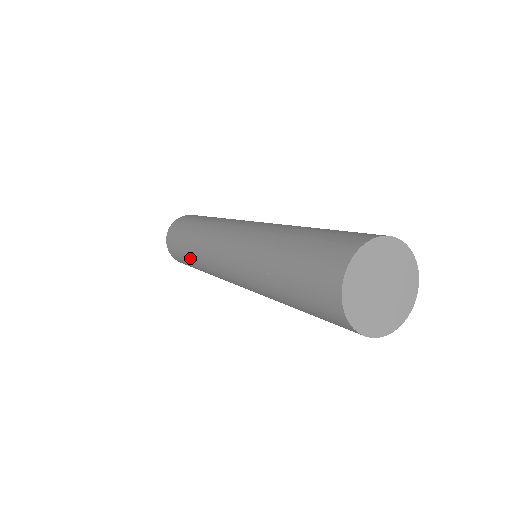
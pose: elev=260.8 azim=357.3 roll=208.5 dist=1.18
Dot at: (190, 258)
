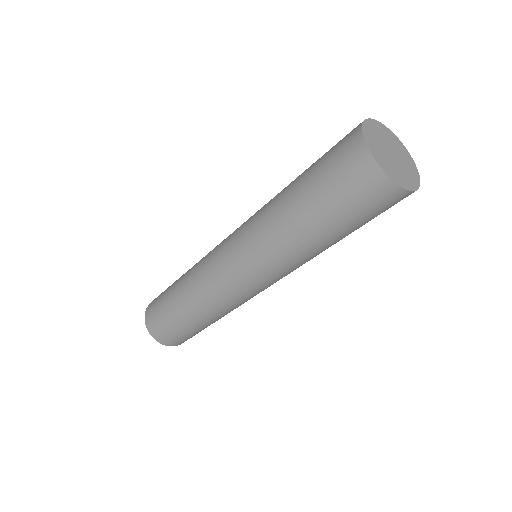
Dot at: (198, 321)
